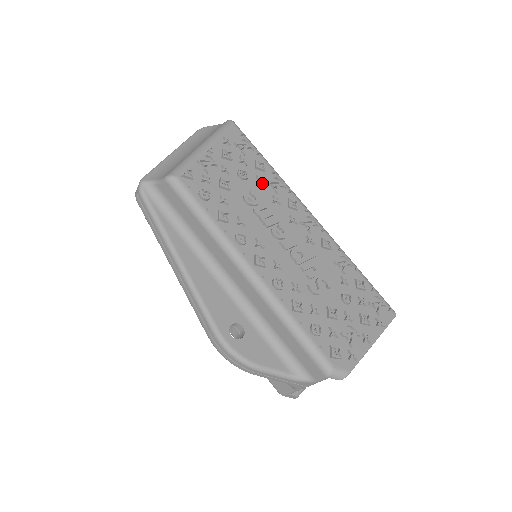
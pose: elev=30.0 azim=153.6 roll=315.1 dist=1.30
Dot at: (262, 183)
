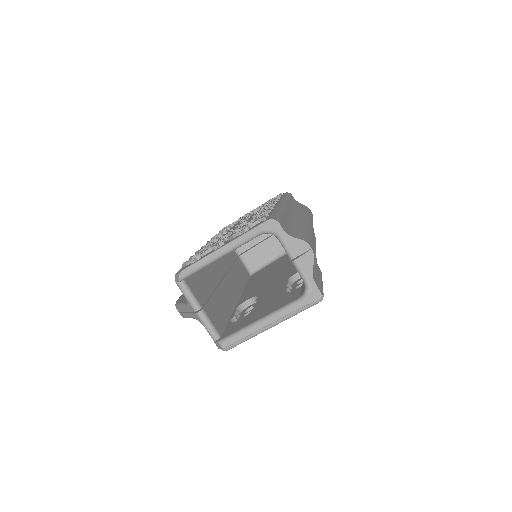
Dot at: occluded
